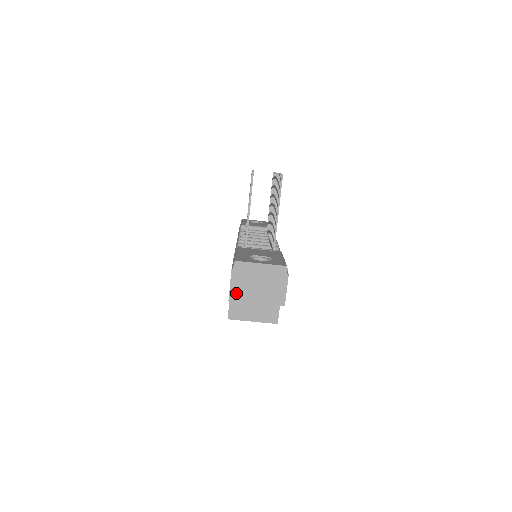
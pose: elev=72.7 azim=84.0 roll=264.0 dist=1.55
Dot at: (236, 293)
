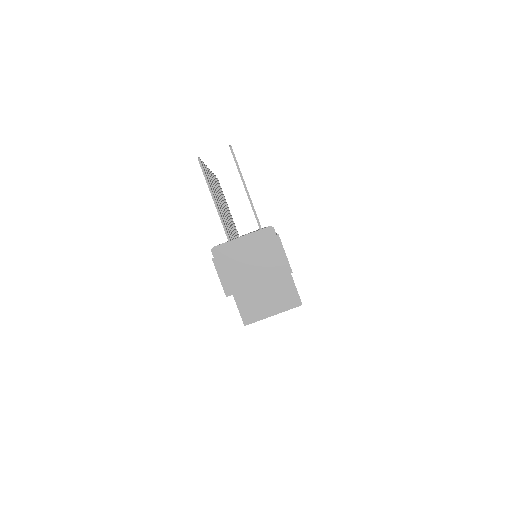
Dot at: (230, 284)
